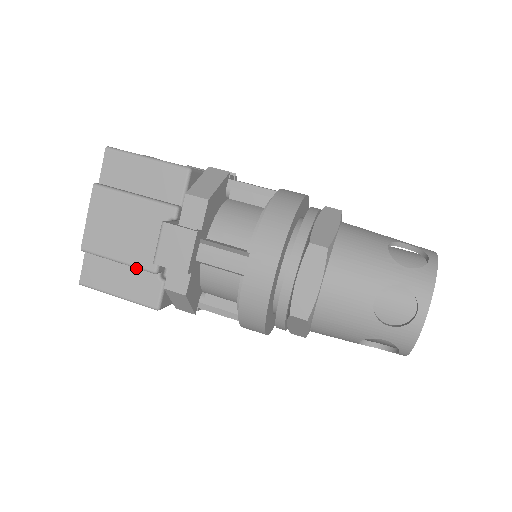
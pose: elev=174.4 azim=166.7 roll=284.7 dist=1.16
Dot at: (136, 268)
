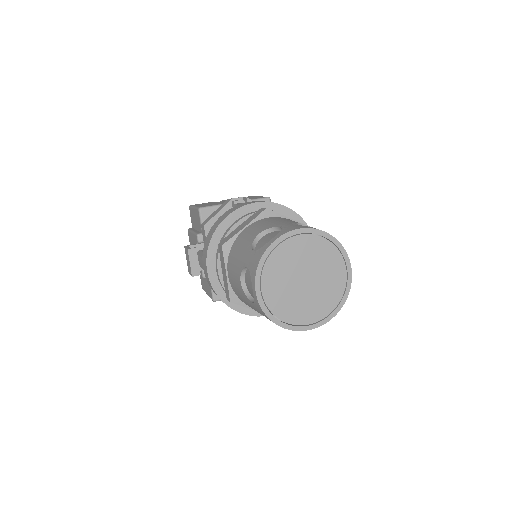
Dot at: occluded
